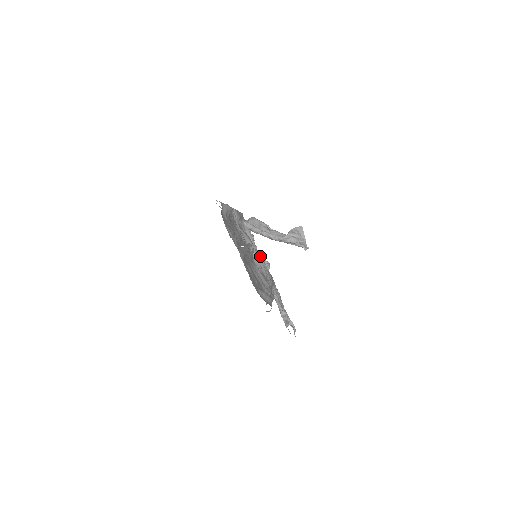
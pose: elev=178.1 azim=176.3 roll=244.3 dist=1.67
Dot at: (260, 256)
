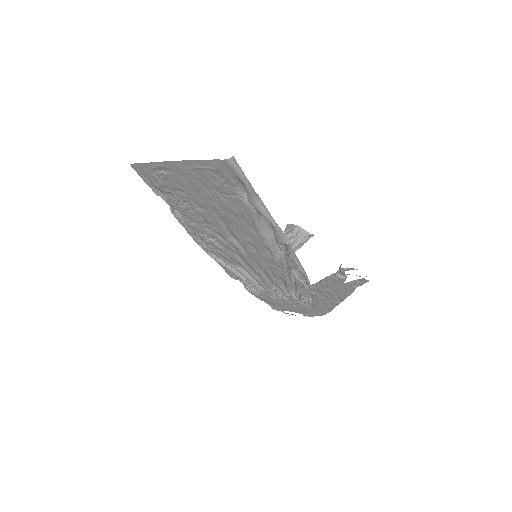
Dot at: occluded
